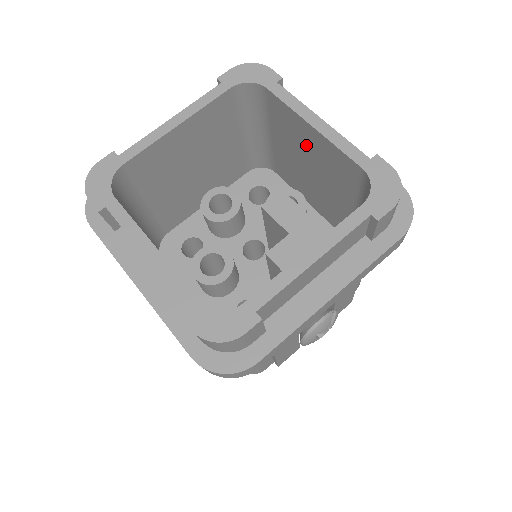
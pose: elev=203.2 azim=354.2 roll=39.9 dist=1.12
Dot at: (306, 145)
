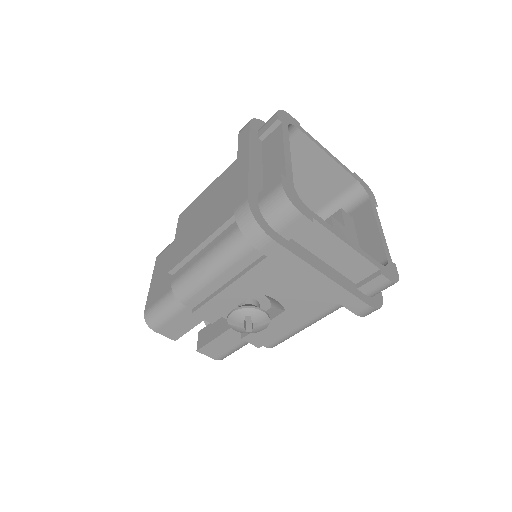
Dot at: (358, 236)
